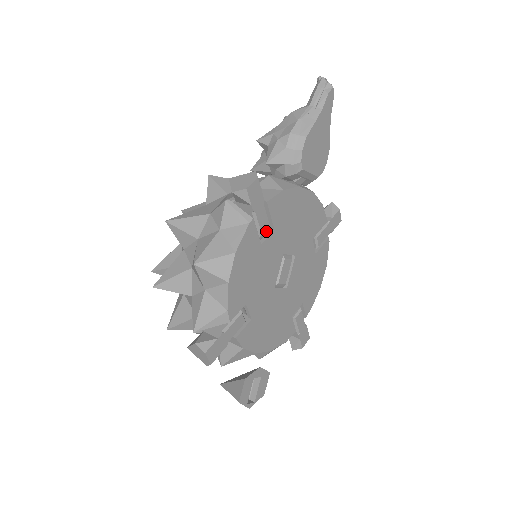
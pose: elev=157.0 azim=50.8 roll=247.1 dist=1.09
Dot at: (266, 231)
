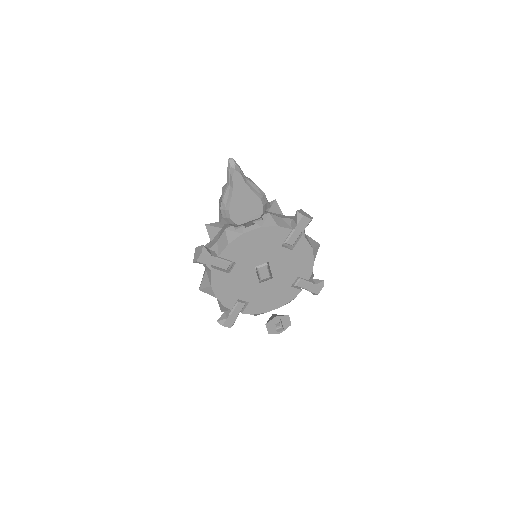
Dot at: occluded
